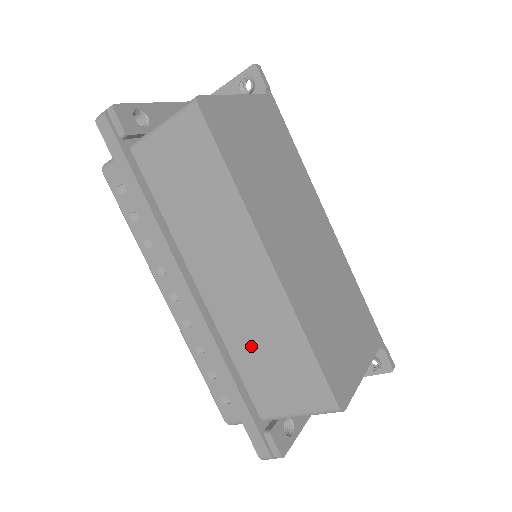
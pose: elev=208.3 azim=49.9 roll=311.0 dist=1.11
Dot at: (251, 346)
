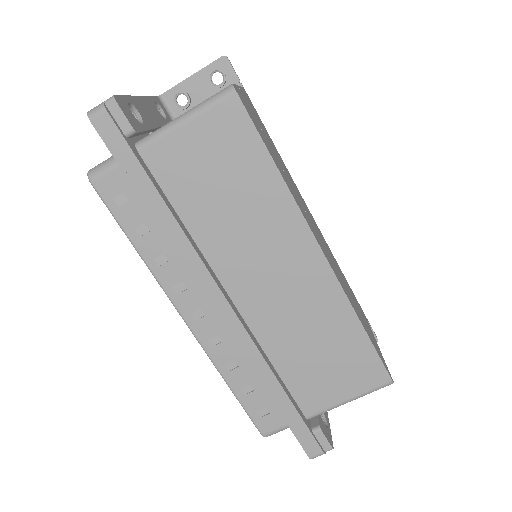
Dot at: (297, 345)
